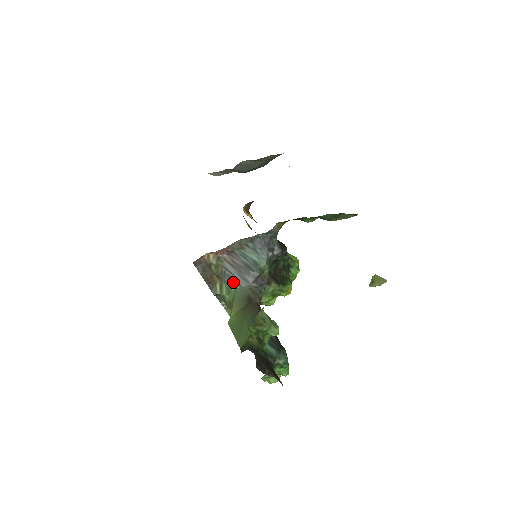
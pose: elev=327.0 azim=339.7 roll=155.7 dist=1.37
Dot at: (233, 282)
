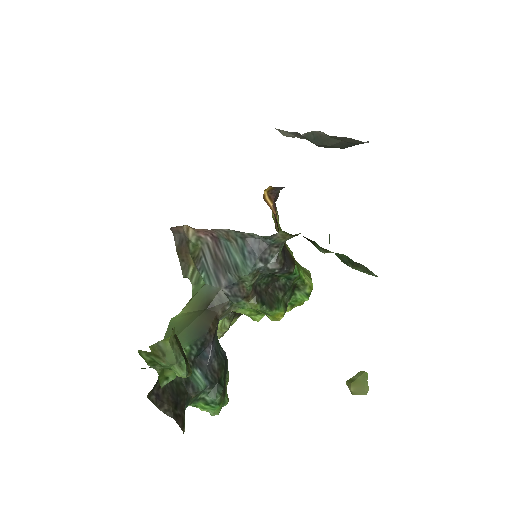
Dot at: (205, 274)
